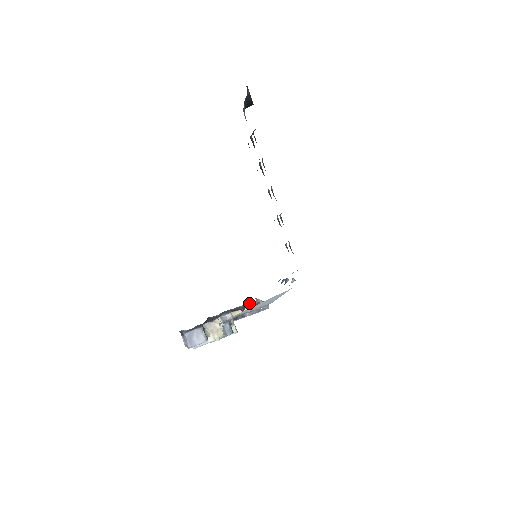
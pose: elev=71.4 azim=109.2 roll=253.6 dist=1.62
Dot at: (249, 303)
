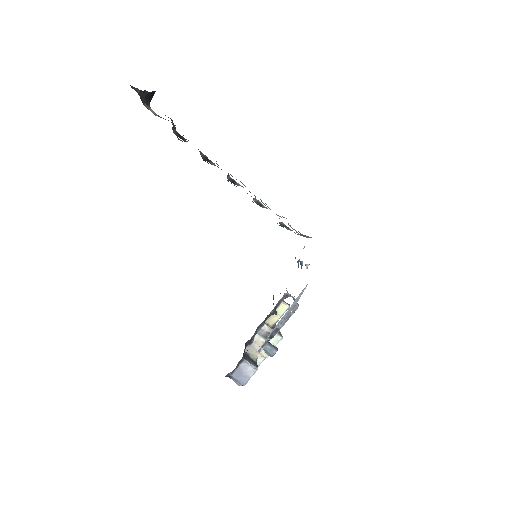
Dot at: (277, 303)
